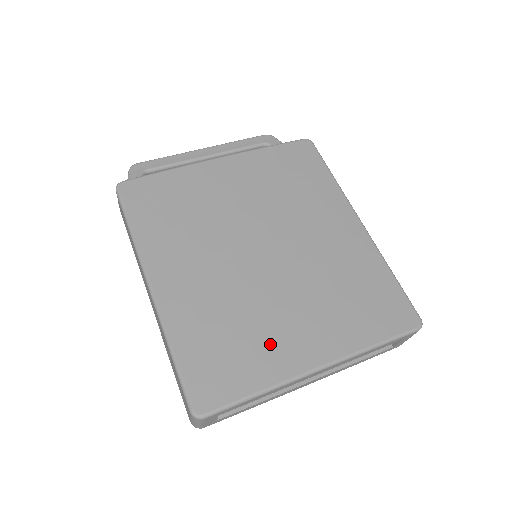
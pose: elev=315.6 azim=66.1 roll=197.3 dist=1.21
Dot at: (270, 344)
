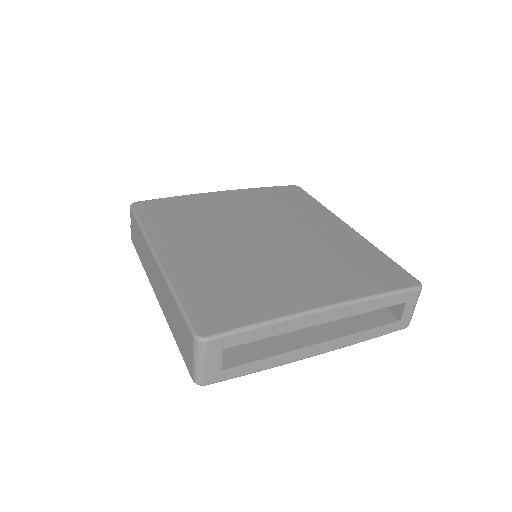
Dot at: (273, 291)
